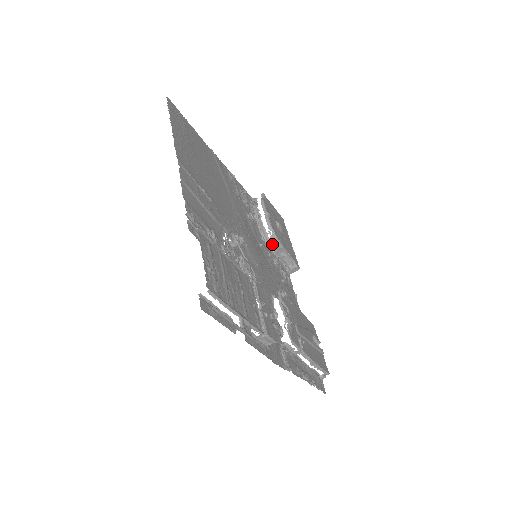
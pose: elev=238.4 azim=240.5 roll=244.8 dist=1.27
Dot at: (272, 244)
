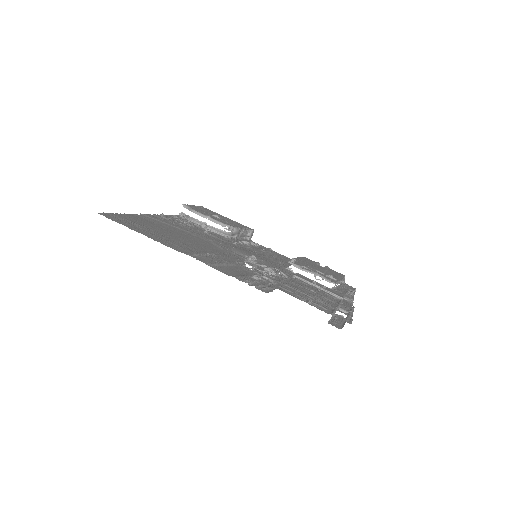
Dot at: (232, 234)
